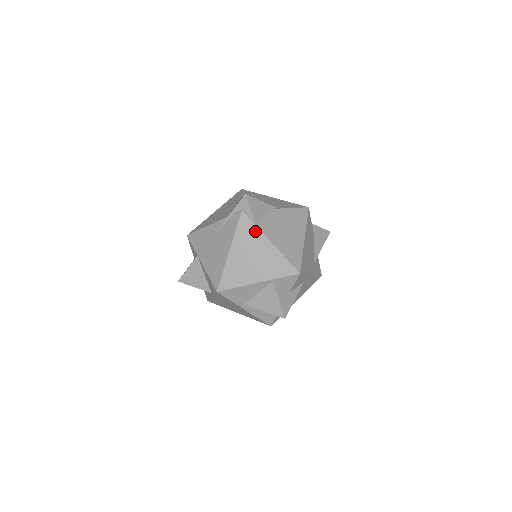
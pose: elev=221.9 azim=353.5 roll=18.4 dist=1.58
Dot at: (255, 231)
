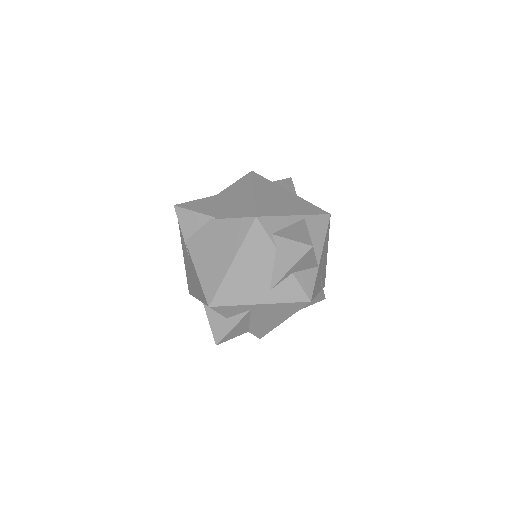
Dot at: (186, 246)
